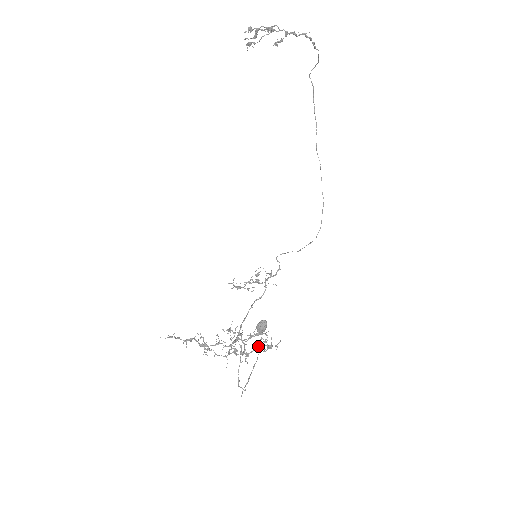
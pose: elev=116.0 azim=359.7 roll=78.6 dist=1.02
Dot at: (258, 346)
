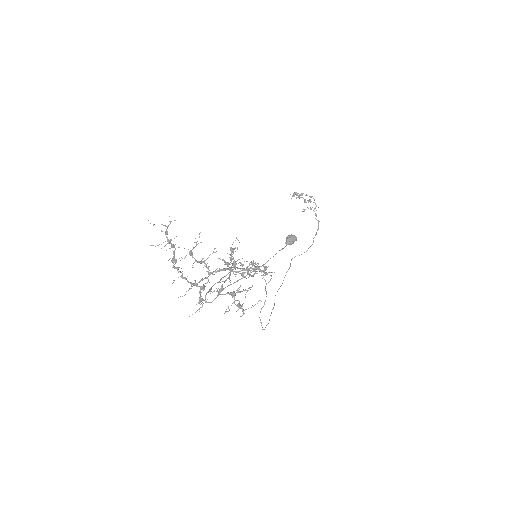
Dot at: occluded
